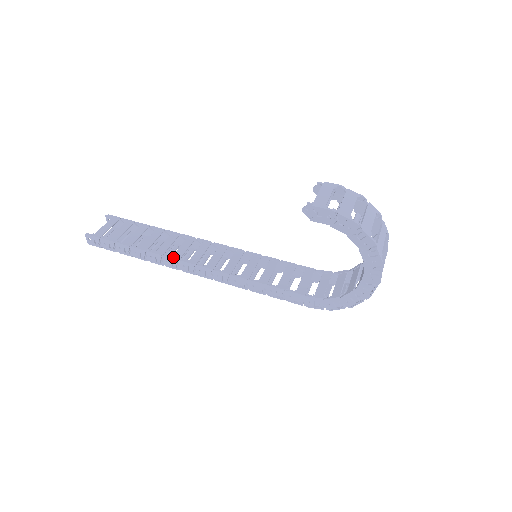
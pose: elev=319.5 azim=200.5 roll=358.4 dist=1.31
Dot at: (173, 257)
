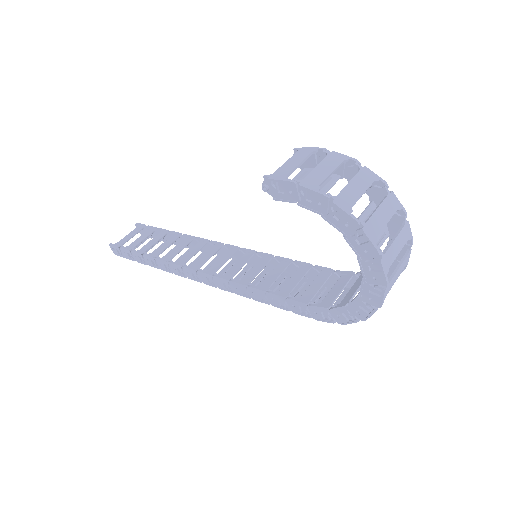
Dot at: (177, 263)
